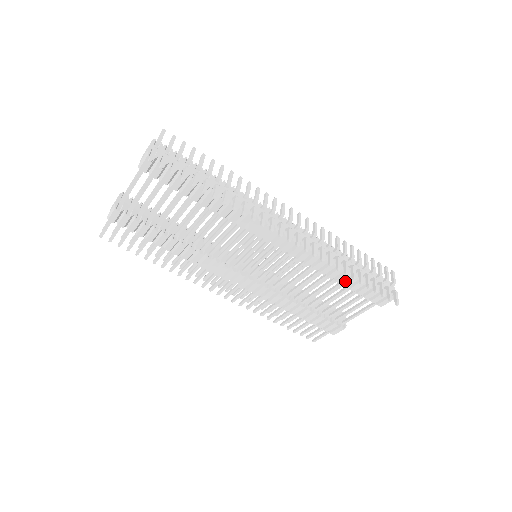
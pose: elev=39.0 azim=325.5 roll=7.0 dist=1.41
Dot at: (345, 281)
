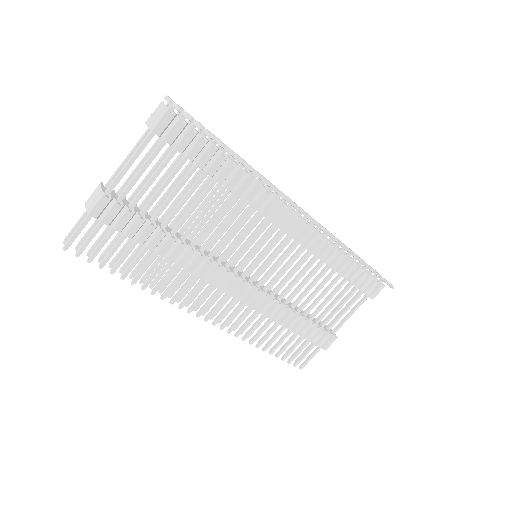
Dot at: (345, 271)
